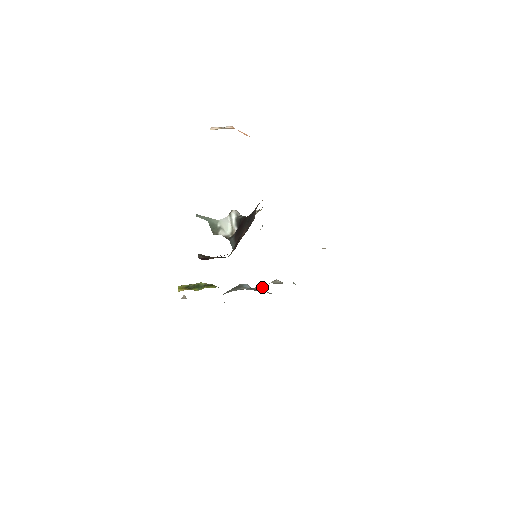
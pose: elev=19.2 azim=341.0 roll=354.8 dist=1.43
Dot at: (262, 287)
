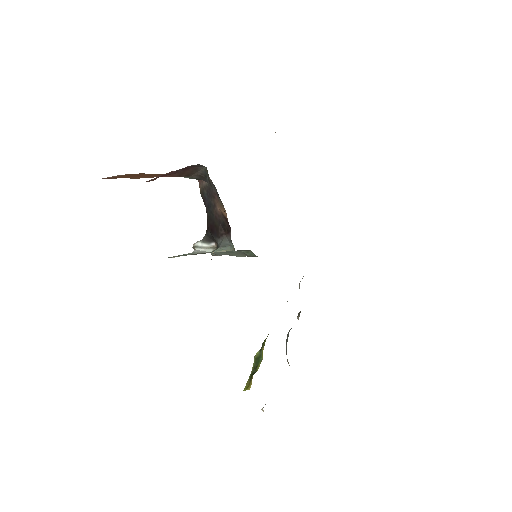
Dot at: occluded
